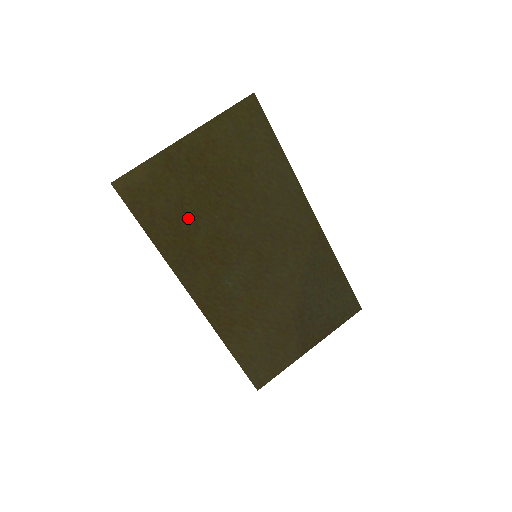
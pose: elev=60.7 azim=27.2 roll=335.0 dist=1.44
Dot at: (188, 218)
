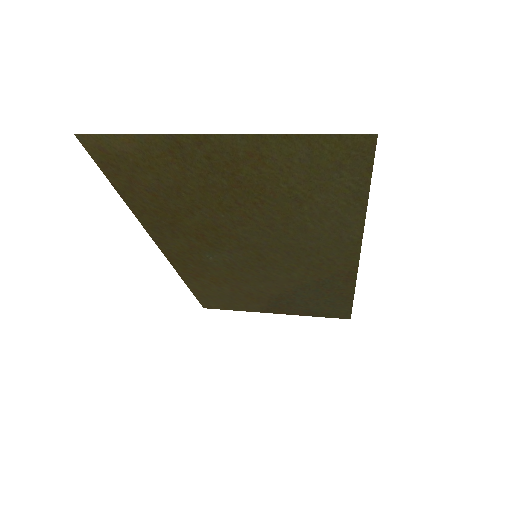
Dot at: (182, 202)
